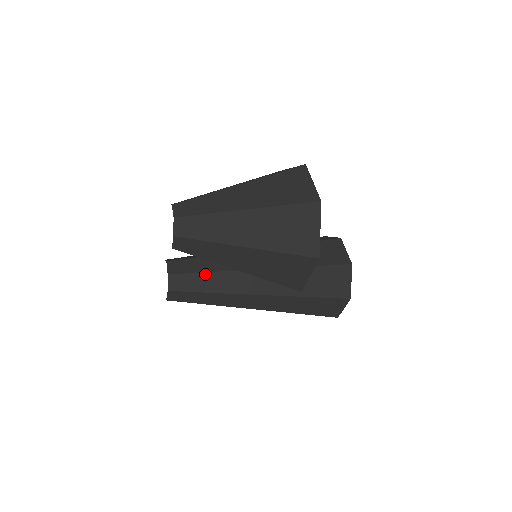
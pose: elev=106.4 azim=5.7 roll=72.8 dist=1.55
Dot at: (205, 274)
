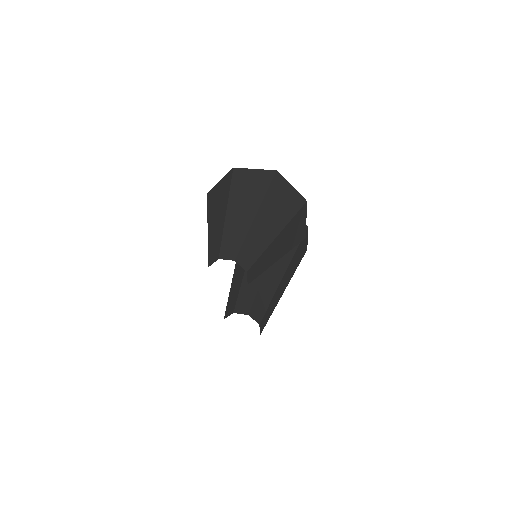
Dot at: (259, 291)
